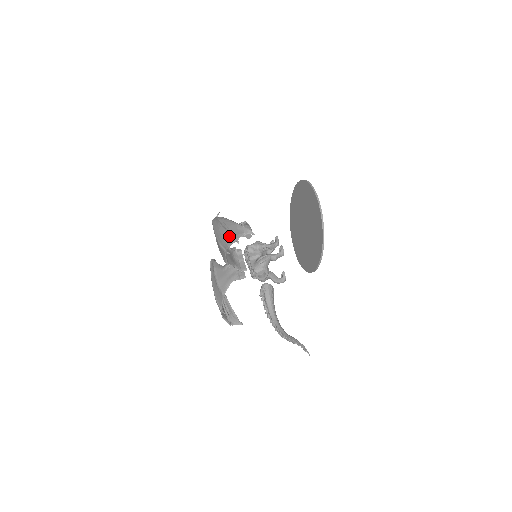
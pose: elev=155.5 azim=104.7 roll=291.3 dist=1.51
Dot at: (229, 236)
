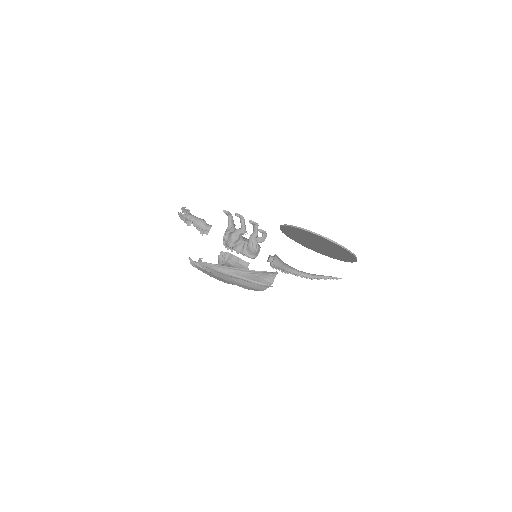
Dot at: (256, 285)
